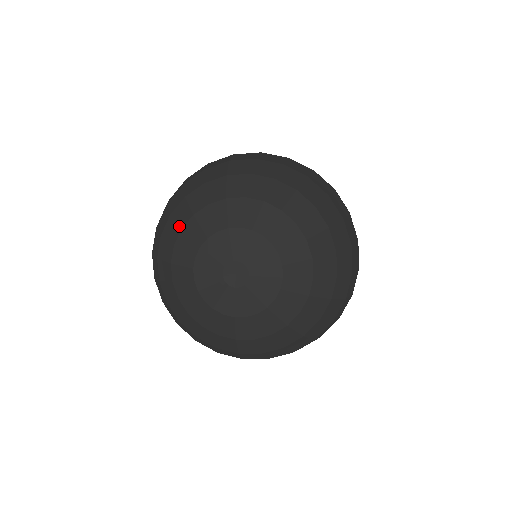
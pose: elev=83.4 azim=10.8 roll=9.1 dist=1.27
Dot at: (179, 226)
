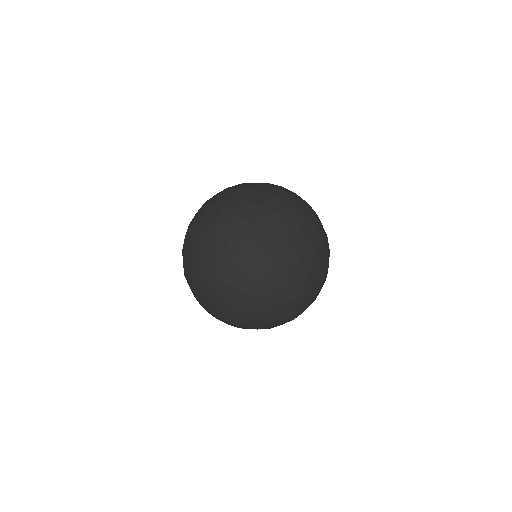
Dot at: (193, 294)
